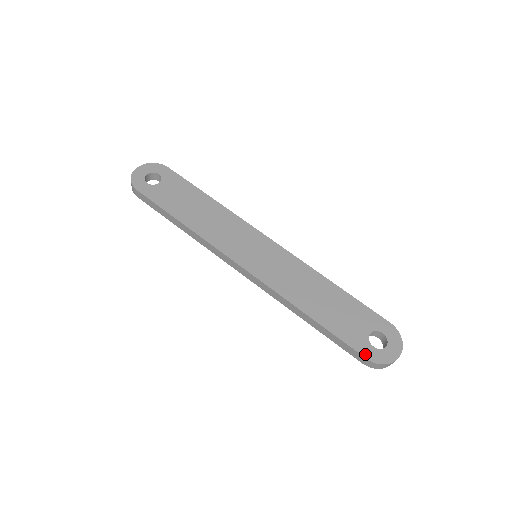
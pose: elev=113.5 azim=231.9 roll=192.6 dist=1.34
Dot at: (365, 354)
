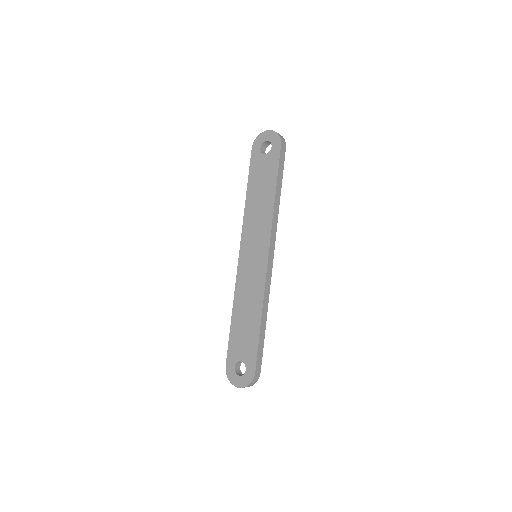
Dot at: (228, 363)
